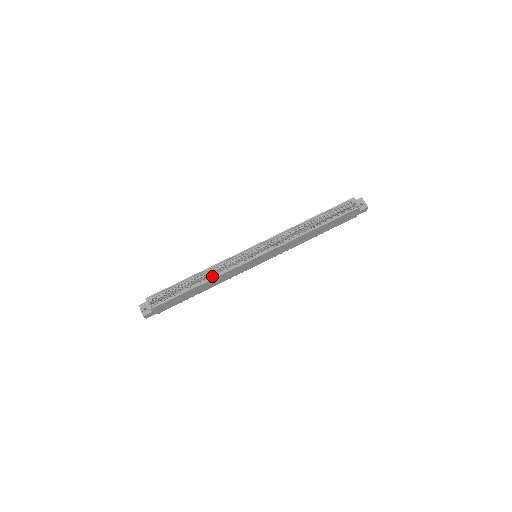
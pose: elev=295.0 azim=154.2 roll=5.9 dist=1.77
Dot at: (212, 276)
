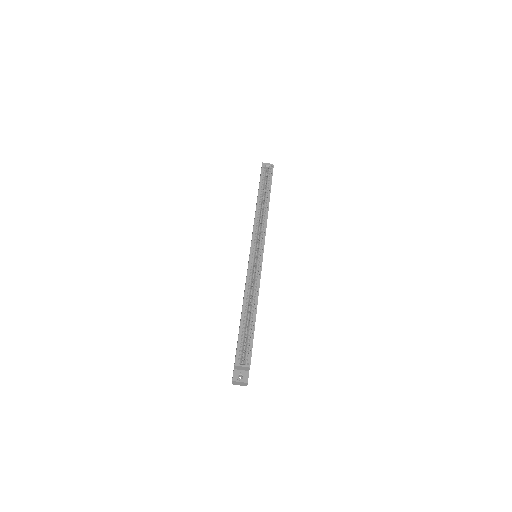
Dot at: (254, 295)
